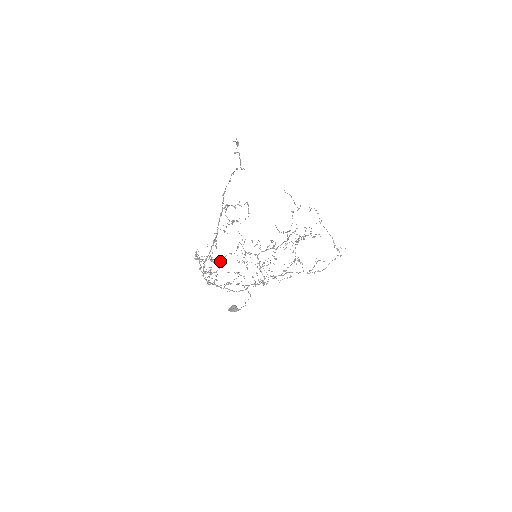
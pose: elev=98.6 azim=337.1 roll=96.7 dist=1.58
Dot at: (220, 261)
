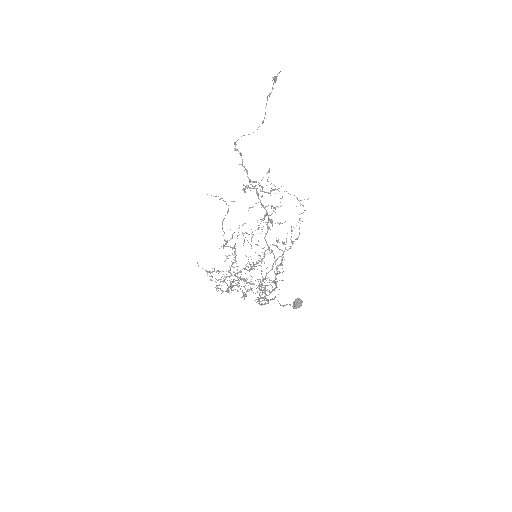
Dot at: (226, 291)
